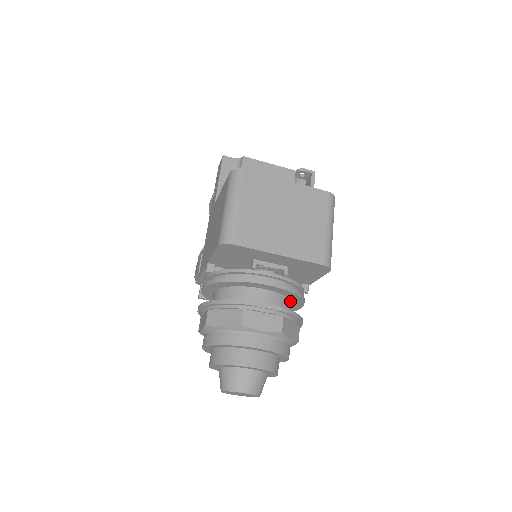
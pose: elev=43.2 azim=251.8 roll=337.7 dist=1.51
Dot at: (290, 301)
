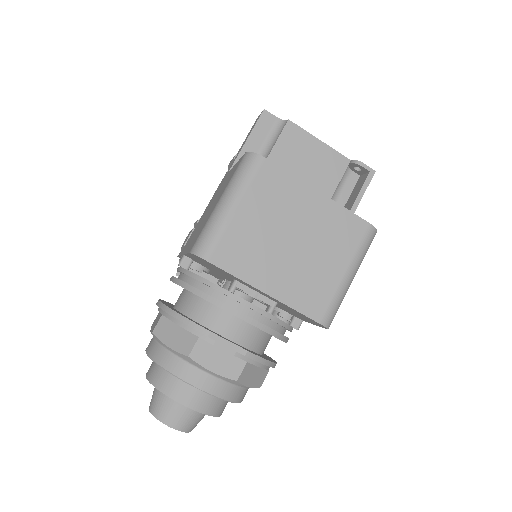
Dot at: (269, 335)
